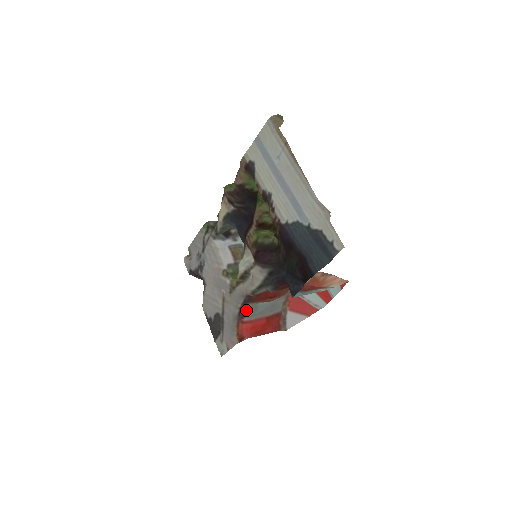
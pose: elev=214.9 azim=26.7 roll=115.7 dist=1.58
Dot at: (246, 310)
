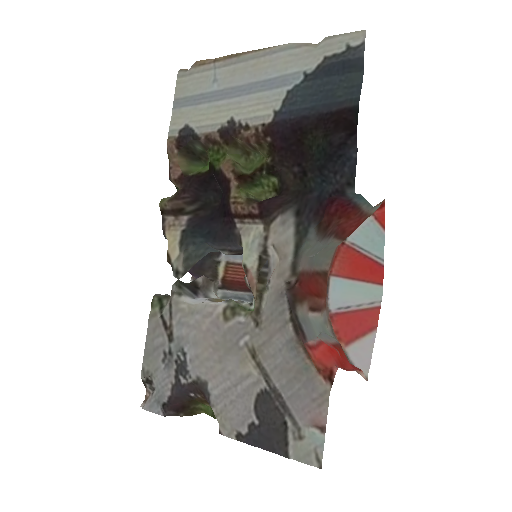
Dot at: (300, 323)
